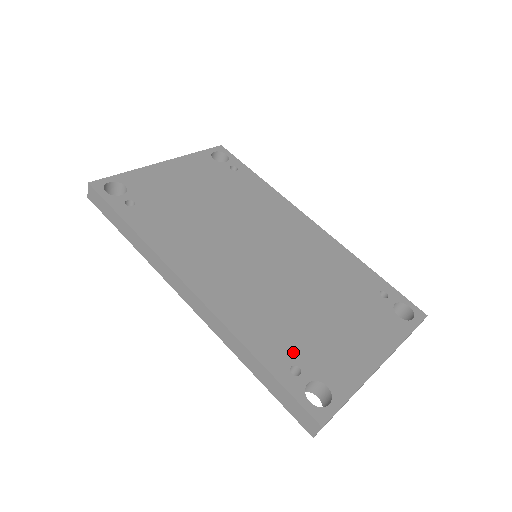
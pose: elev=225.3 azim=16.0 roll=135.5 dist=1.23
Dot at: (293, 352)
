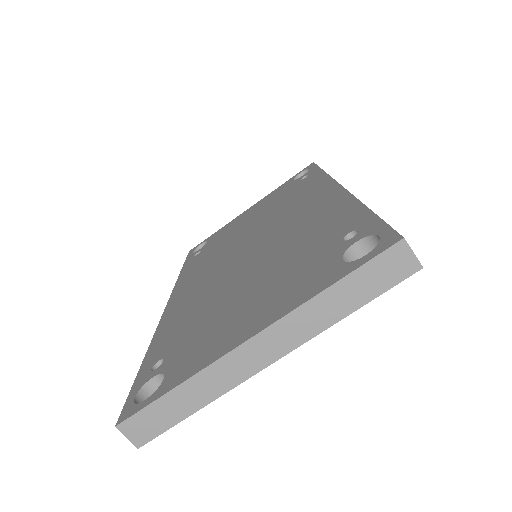
Dot at: (174, 345)
